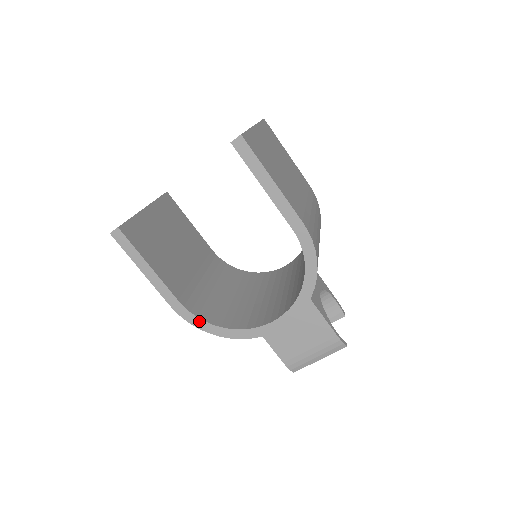
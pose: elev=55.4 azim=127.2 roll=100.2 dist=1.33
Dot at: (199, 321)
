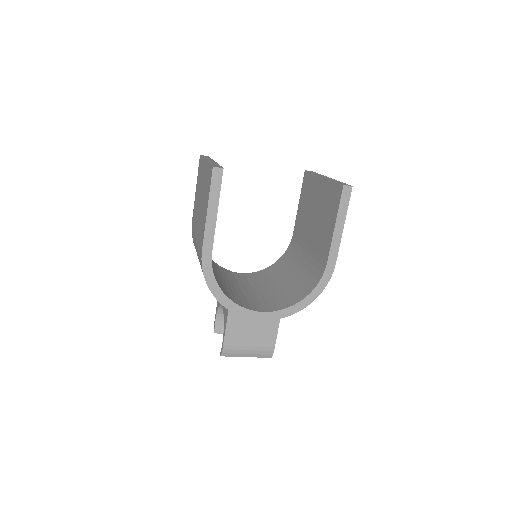
Dot at: (212, 277)
